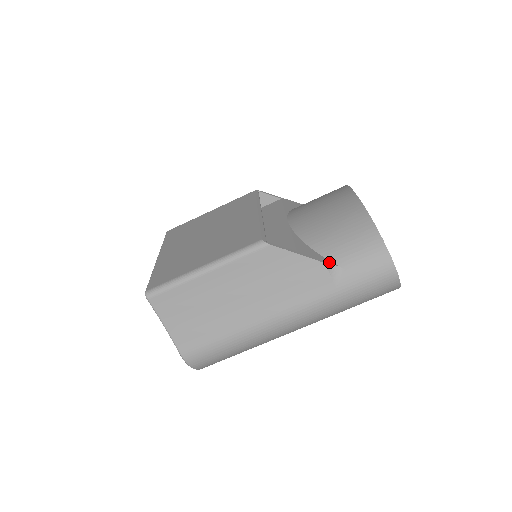
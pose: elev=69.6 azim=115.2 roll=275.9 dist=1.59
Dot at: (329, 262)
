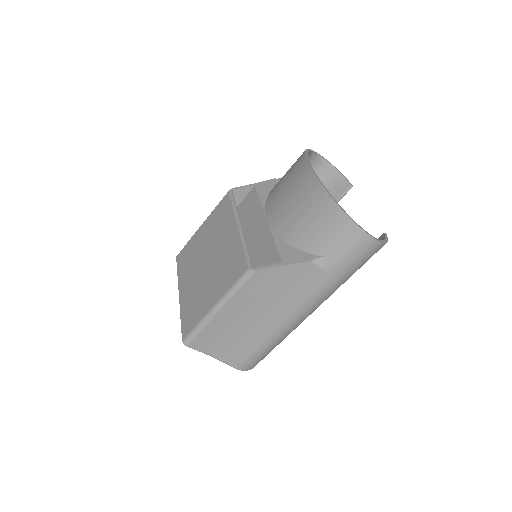
Dot at: (314, 257)
